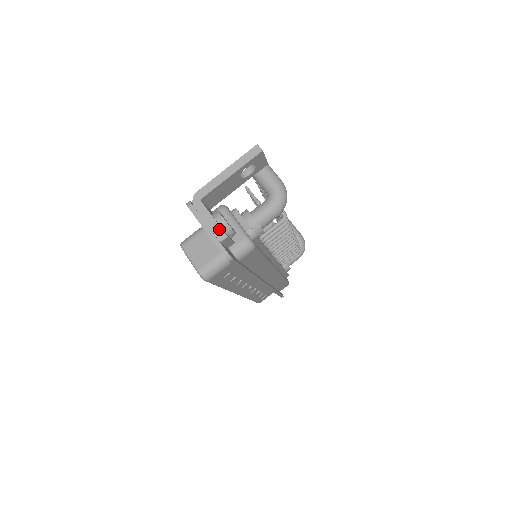
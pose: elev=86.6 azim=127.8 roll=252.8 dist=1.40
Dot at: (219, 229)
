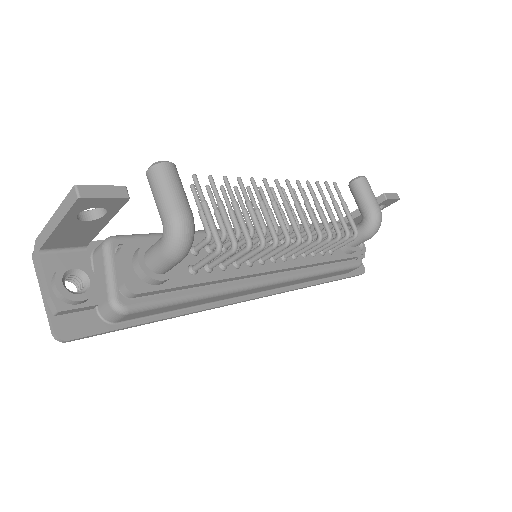
Dot at: (50, 299)
